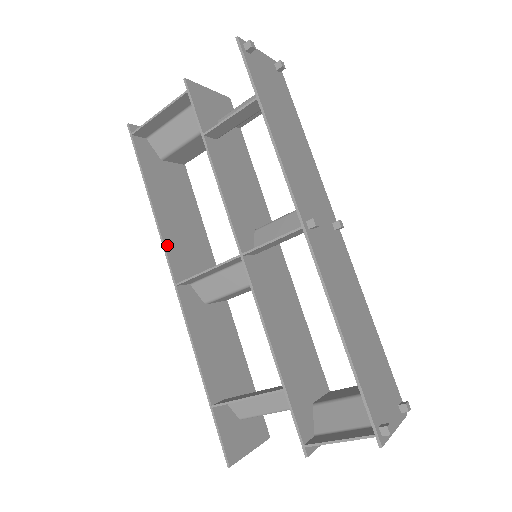
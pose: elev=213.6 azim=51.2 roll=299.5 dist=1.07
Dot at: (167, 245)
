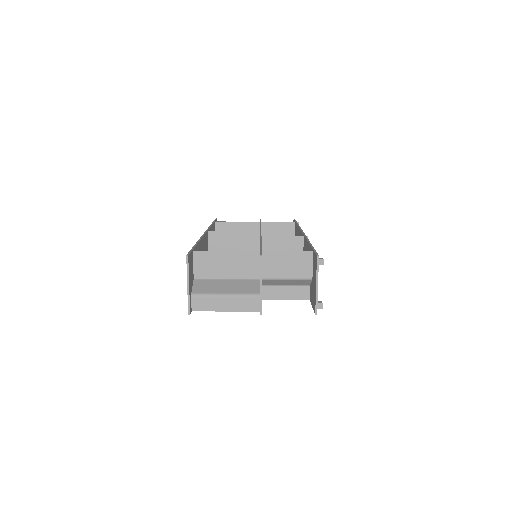
Dot at: occluded
